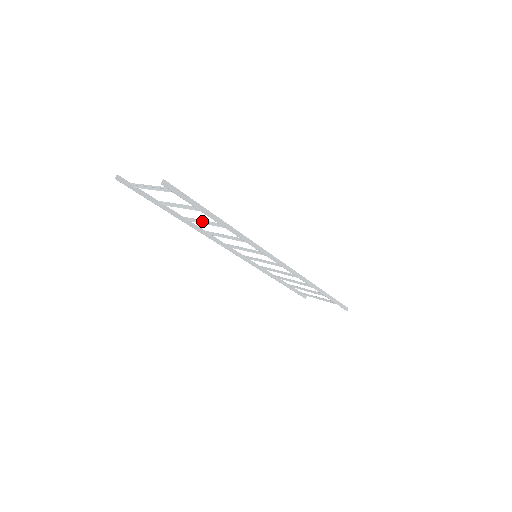
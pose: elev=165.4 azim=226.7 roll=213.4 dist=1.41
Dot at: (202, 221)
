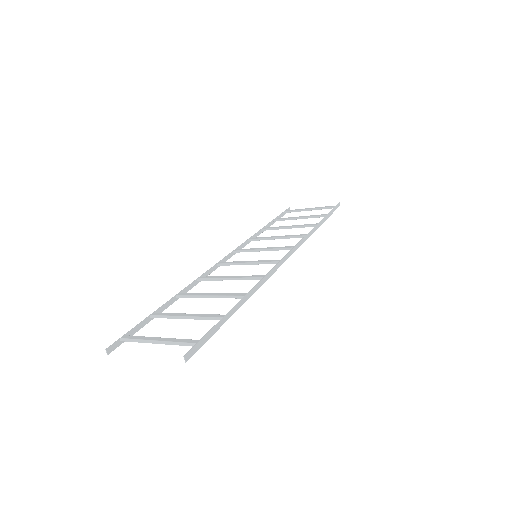
Dot at: occluded
